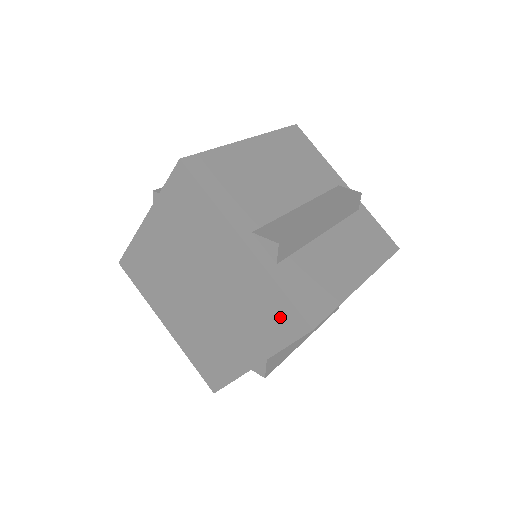
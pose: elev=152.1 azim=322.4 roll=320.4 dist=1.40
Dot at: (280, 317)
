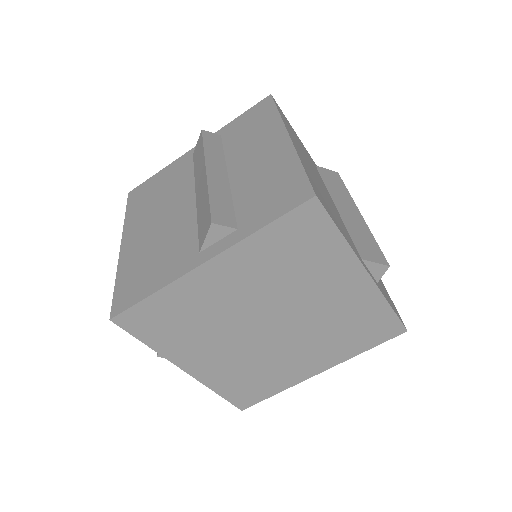
Dot at: (376, 329)
